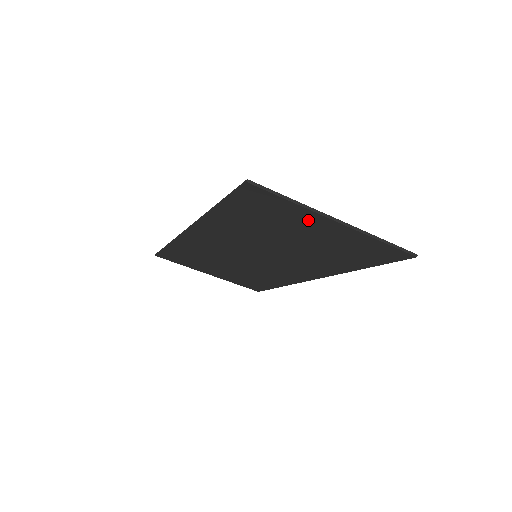
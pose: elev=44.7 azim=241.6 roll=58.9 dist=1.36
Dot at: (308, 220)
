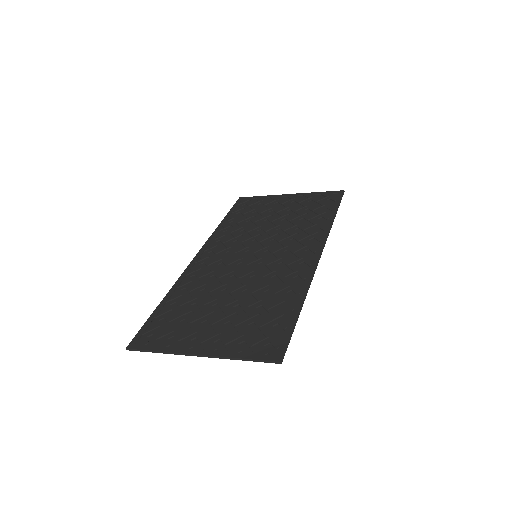
Dot at: (191, 341)
